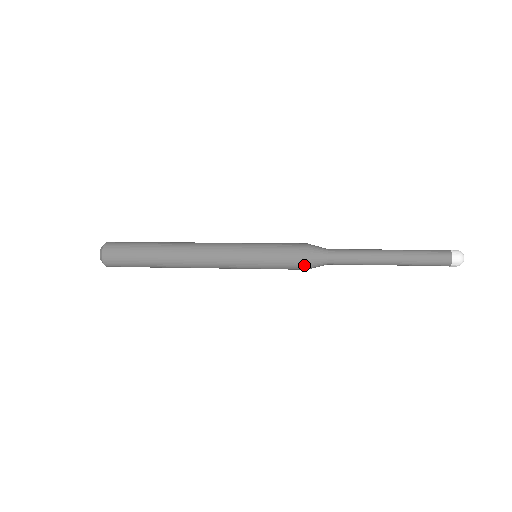
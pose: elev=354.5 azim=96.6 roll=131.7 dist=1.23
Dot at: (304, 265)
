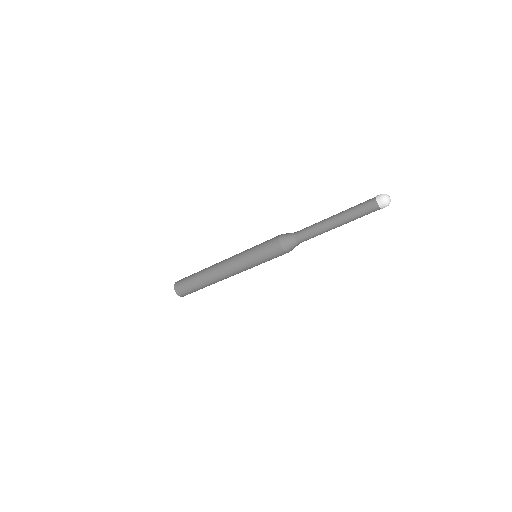
Dot at: (280, 247)
